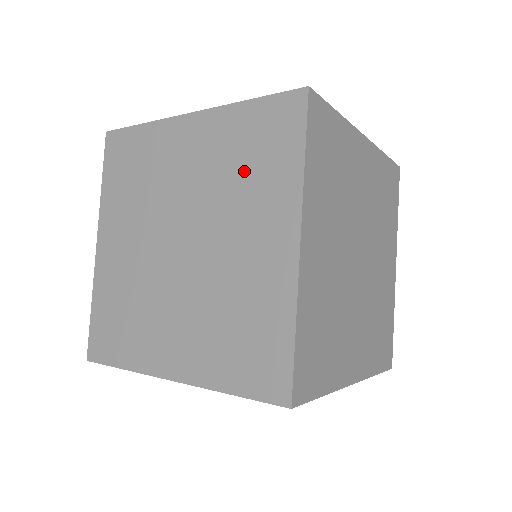
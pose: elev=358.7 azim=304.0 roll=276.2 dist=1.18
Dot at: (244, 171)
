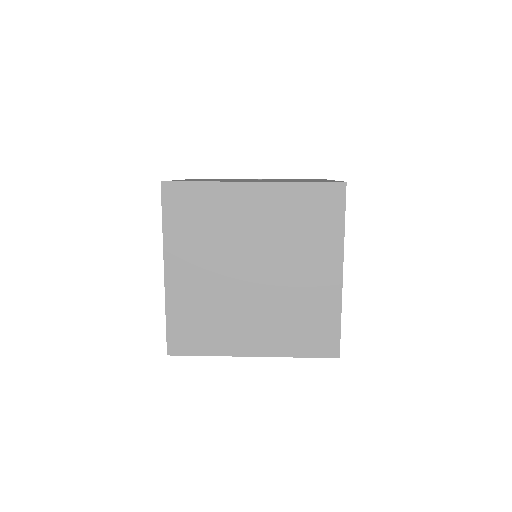
Dot at: (302, 228)
